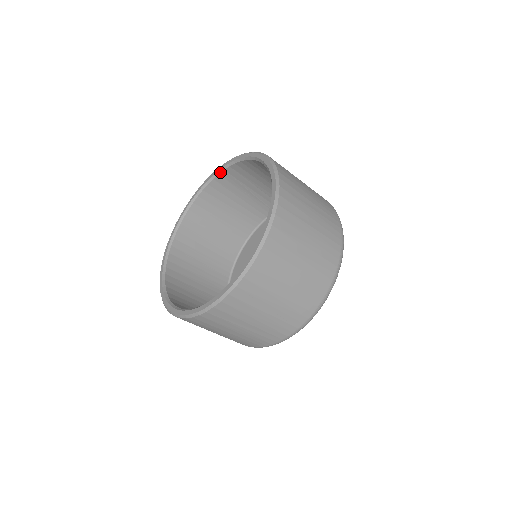
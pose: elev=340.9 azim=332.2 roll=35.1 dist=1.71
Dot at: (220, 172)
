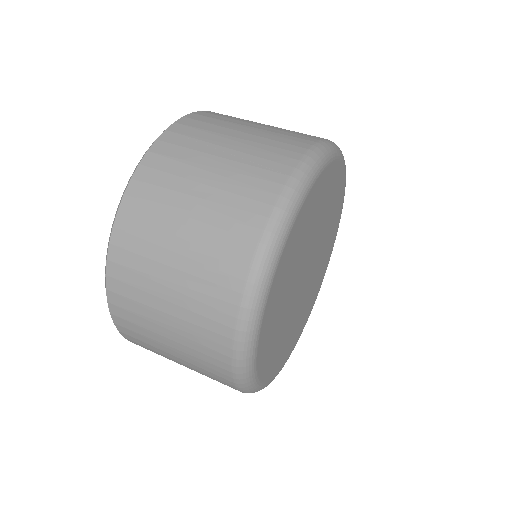
Dot at: occluded
